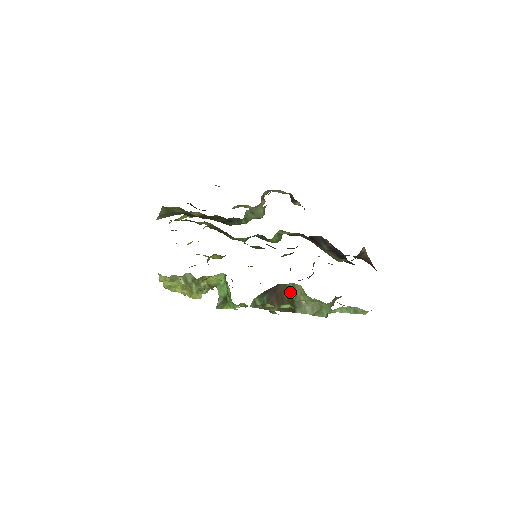
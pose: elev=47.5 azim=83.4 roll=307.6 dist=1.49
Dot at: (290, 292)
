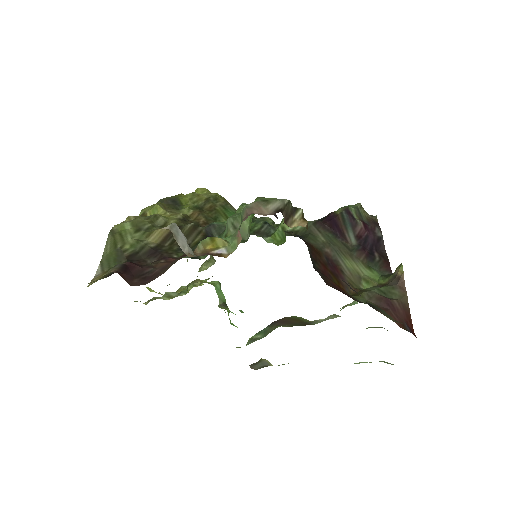
Dot at: (299, 318)
